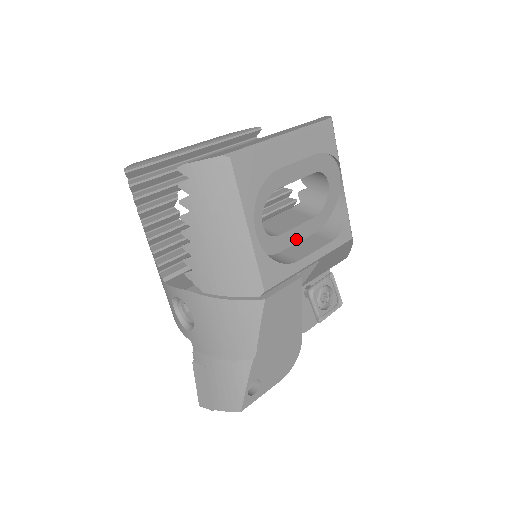
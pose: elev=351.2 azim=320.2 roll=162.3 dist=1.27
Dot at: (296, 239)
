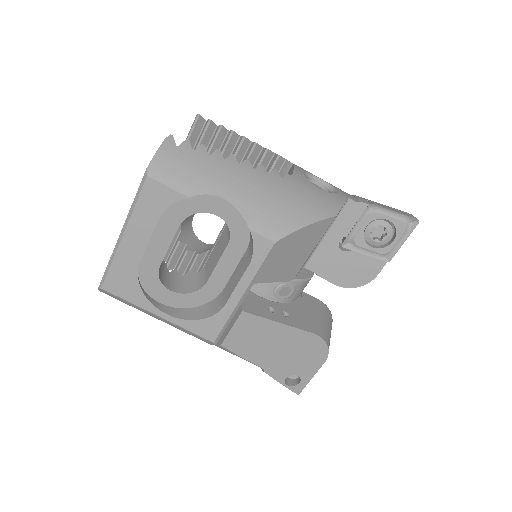
Dot at: (229, 270)
